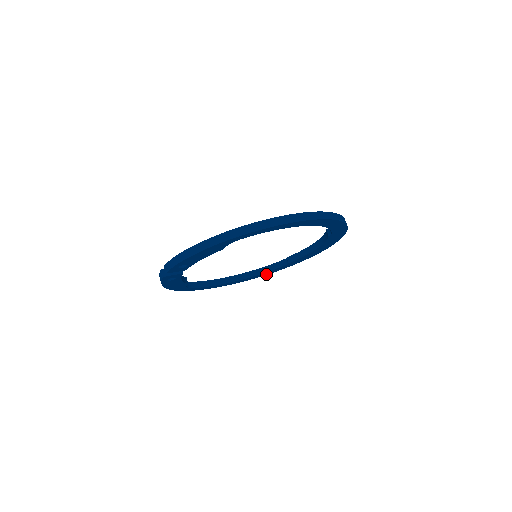
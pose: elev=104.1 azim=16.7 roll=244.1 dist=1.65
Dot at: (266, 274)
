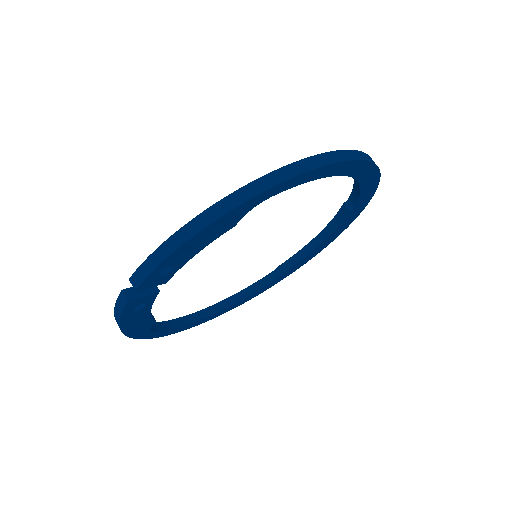
Dot at: (249, 299)
